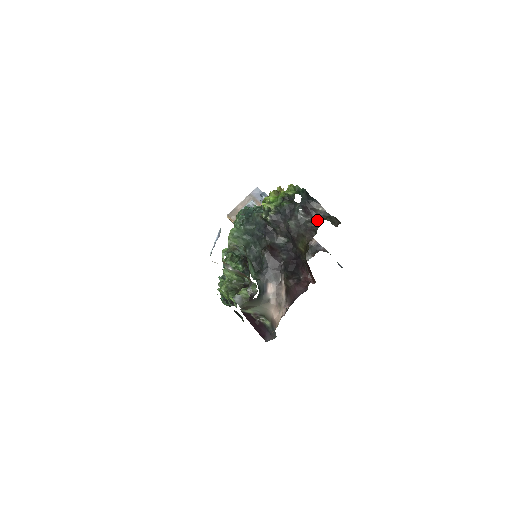
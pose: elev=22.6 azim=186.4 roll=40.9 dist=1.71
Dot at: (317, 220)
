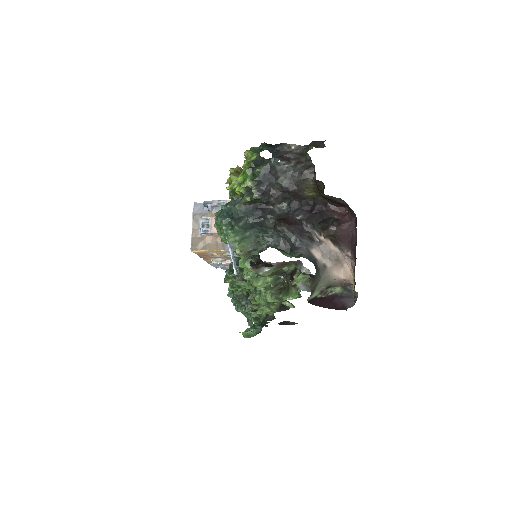
Dot at: (301, 158)
